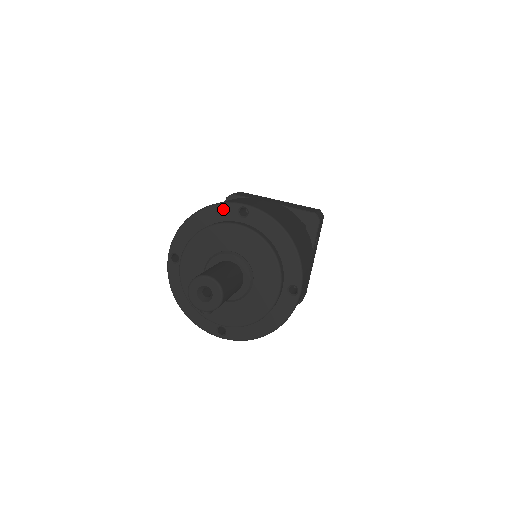
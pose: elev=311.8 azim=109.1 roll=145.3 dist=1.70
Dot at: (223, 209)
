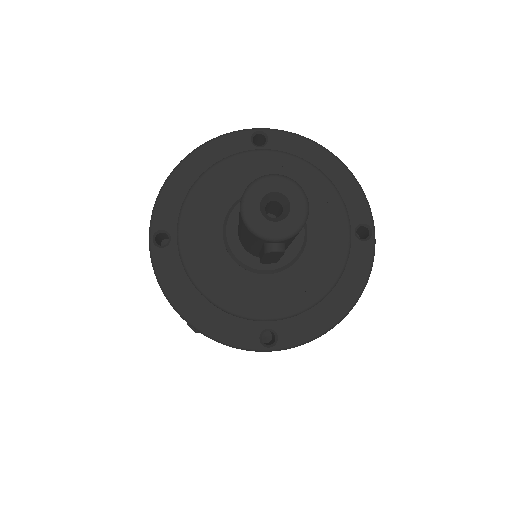
Dot at: (228, 142)
